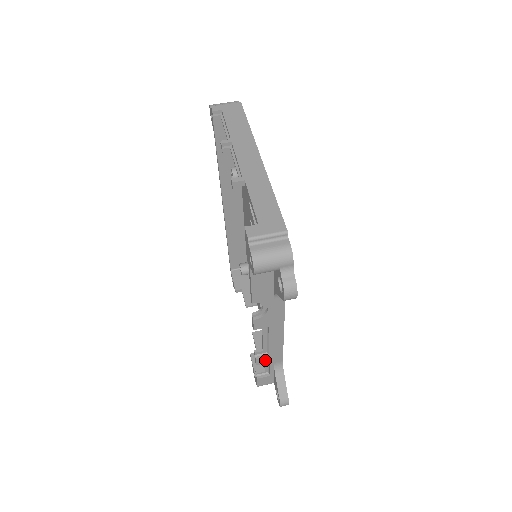
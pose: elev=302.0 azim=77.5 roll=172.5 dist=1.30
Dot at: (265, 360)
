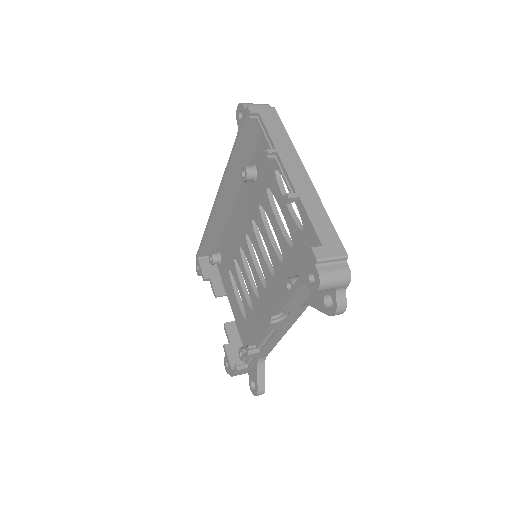
Dot at: (255, 355)
